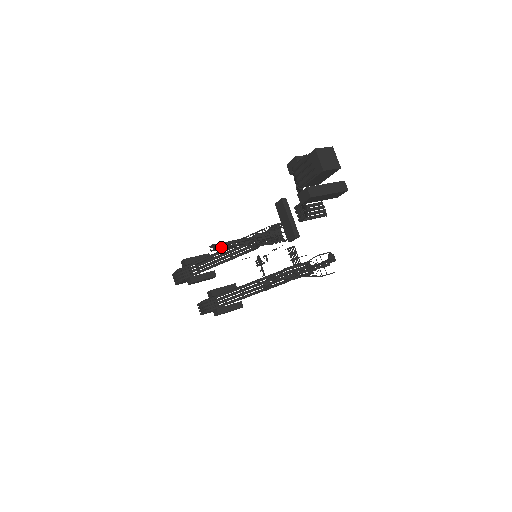
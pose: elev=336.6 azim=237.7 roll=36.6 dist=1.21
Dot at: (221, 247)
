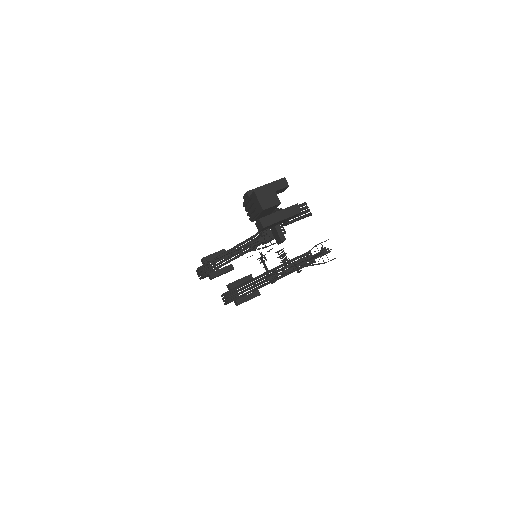
Dot at: (214, 261)
